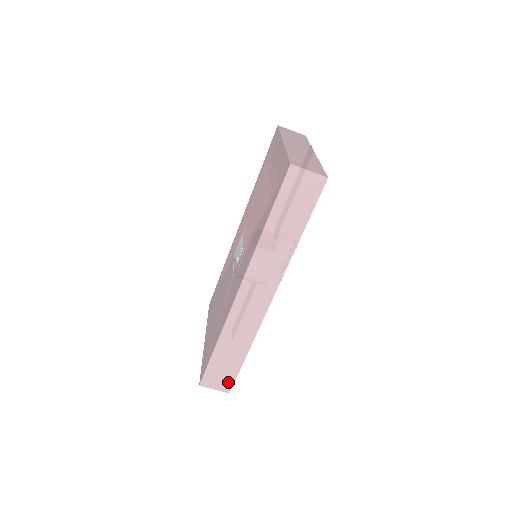
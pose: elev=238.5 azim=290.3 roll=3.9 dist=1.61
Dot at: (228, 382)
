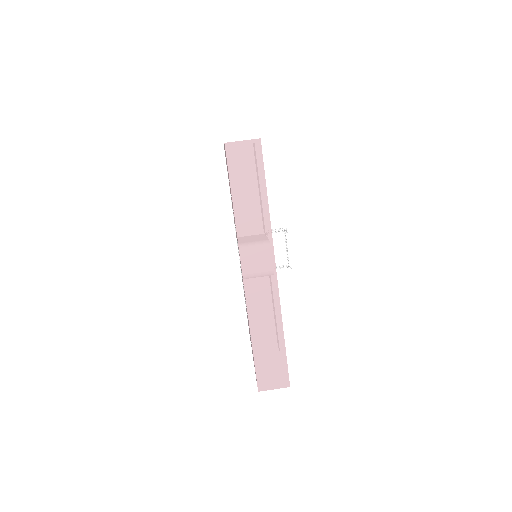
Dot at: (282, 375)
